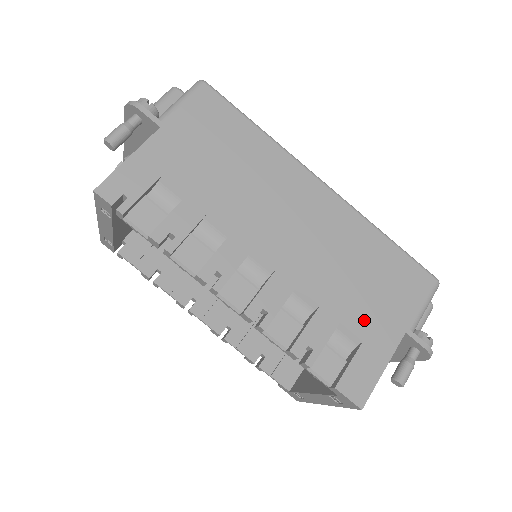
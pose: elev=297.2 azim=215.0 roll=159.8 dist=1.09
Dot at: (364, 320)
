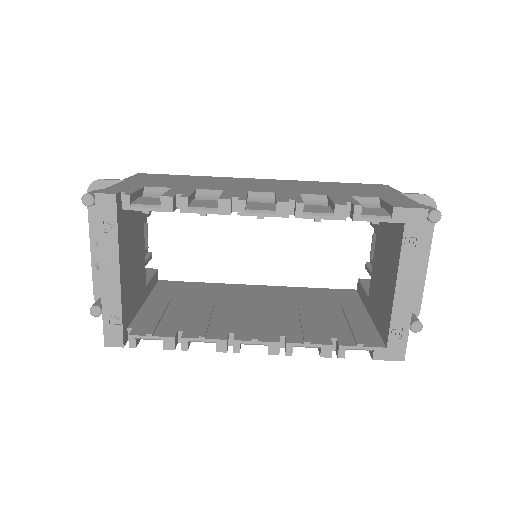
Dot at: (366, 194)
